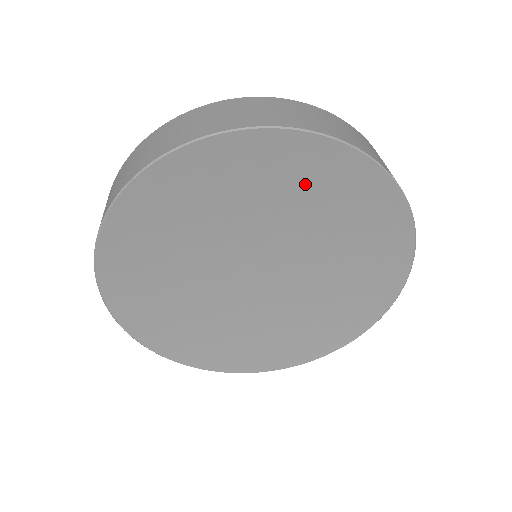
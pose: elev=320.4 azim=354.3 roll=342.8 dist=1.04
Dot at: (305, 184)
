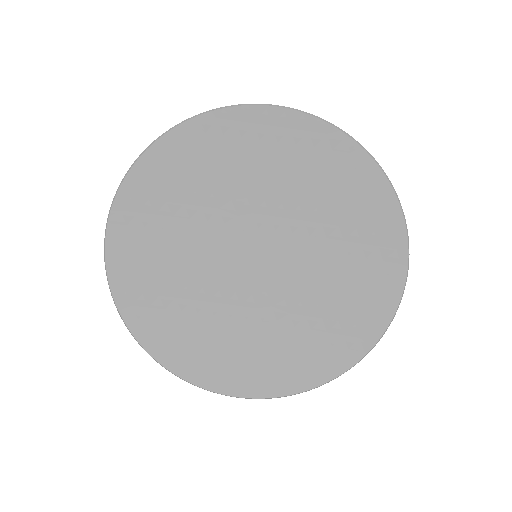
Dot at: (290, 162)
